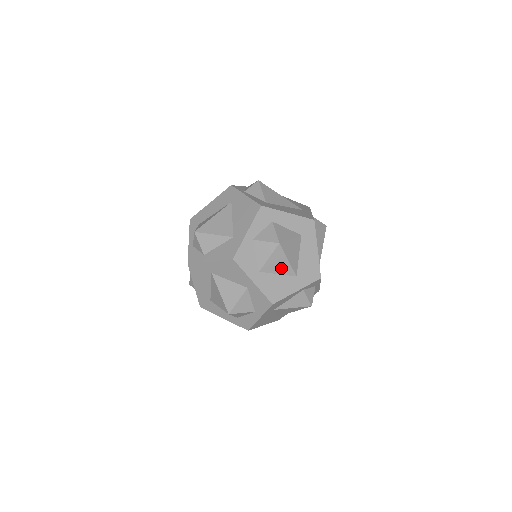
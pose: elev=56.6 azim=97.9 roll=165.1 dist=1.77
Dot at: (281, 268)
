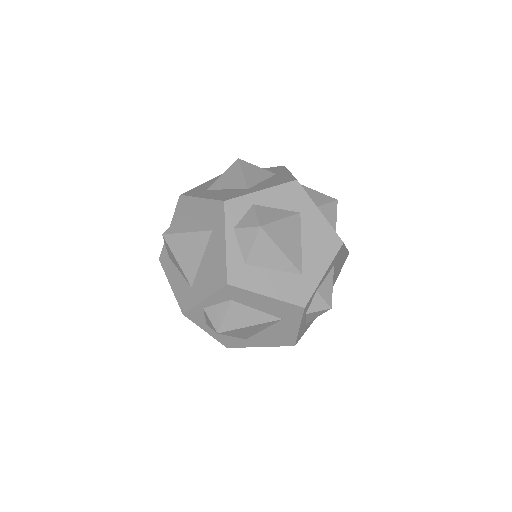
Dot at: occluded
